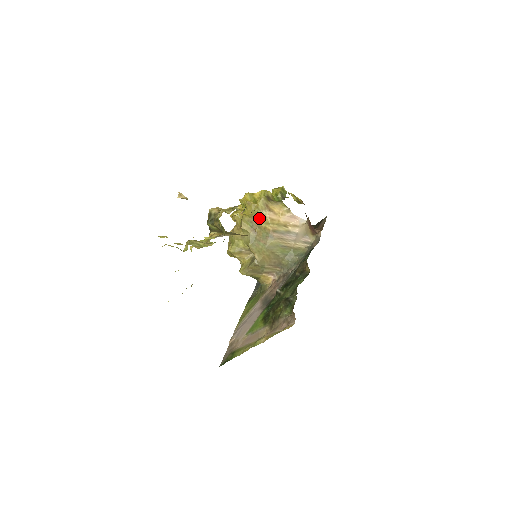
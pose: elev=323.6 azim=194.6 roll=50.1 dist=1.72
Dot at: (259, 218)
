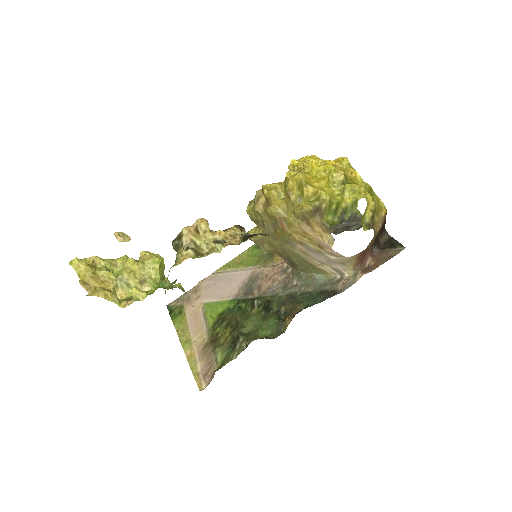
Dot at: (288, 222)
